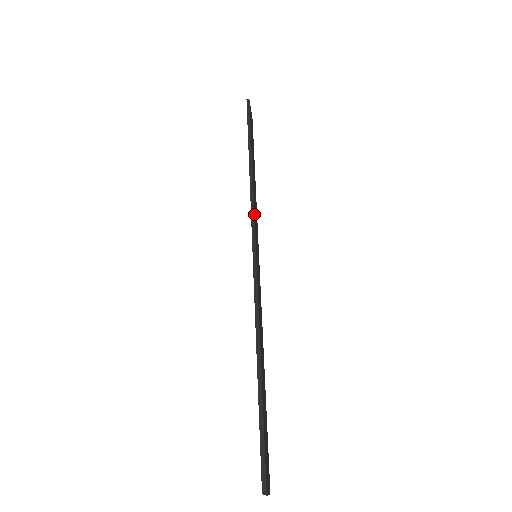
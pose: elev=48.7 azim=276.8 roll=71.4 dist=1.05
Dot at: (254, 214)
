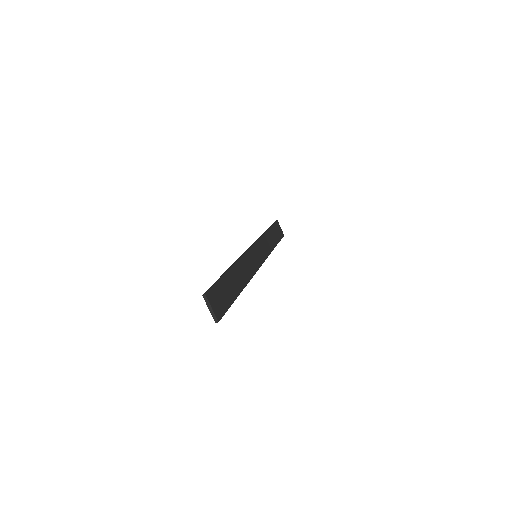
Dot at: (258, 240)
